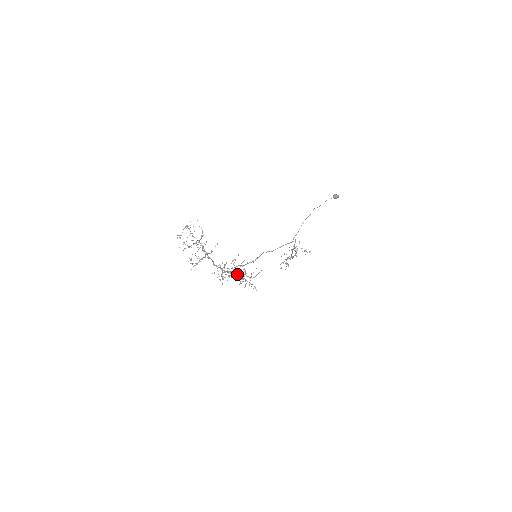
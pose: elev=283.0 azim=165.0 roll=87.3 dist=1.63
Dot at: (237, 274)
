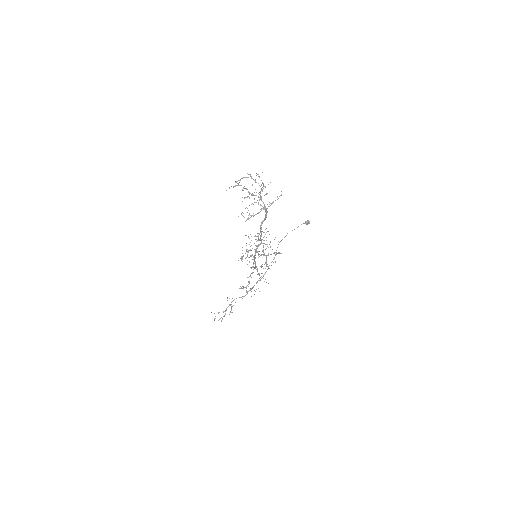
Dot at: (264, 253)
